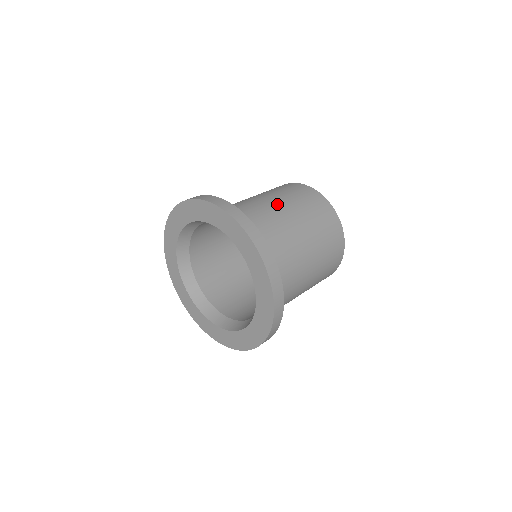
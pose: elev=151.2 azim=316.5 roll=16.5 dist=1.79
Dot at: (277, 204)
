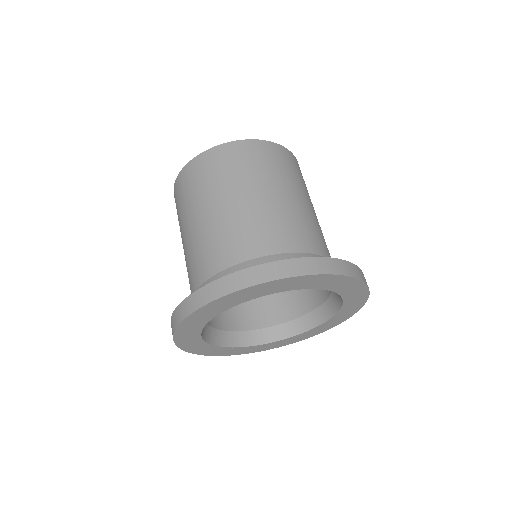
Dot at: (282, 199)
